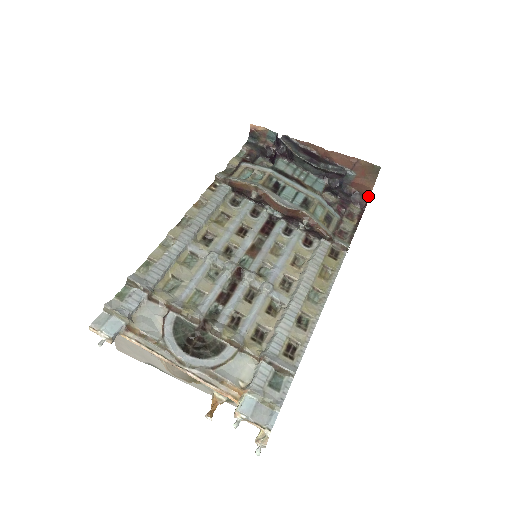
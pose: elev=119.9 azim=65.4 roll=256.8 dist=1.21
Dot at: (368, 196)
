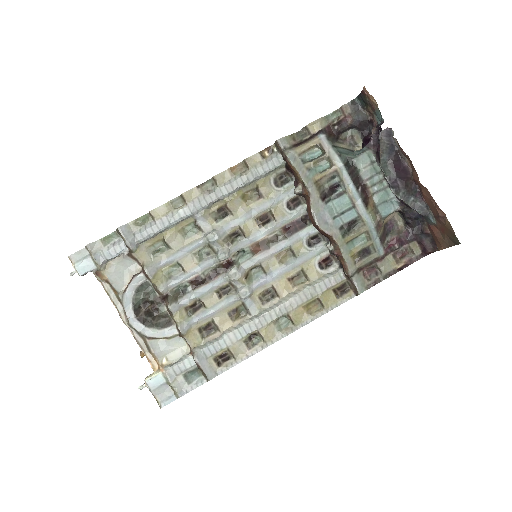
Dot at: (438, 248)
